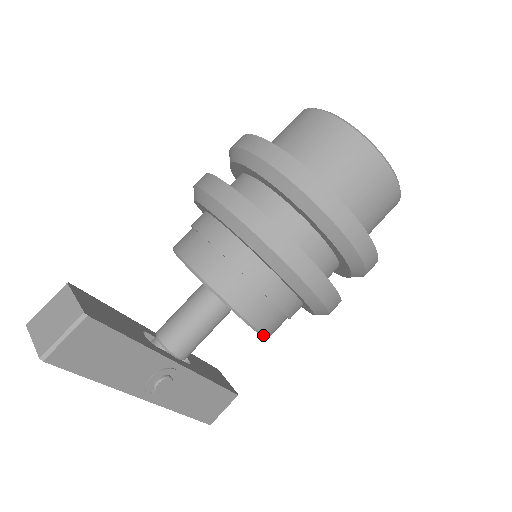
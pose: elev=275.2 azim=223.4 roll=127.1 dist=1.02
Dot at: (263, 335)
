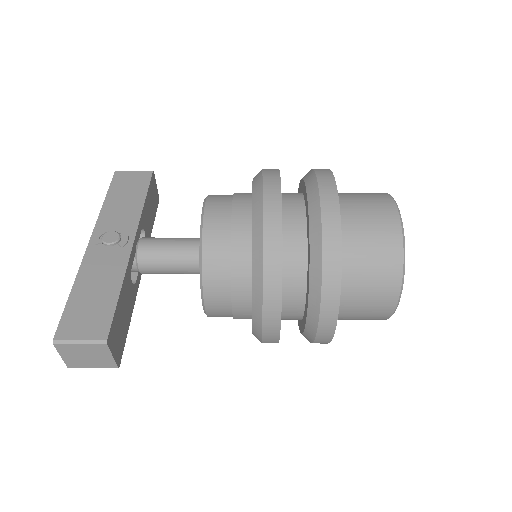
Dot at: (203, 220)
